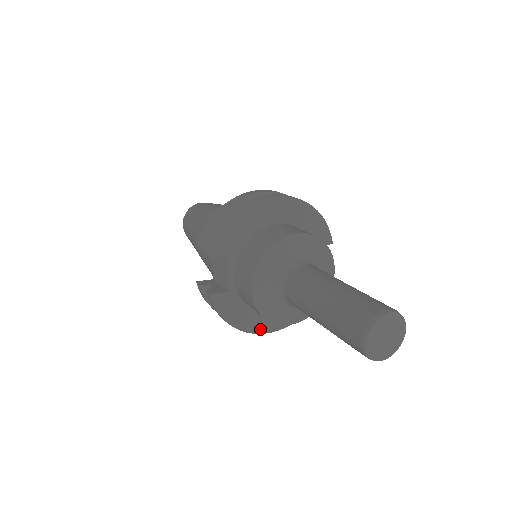
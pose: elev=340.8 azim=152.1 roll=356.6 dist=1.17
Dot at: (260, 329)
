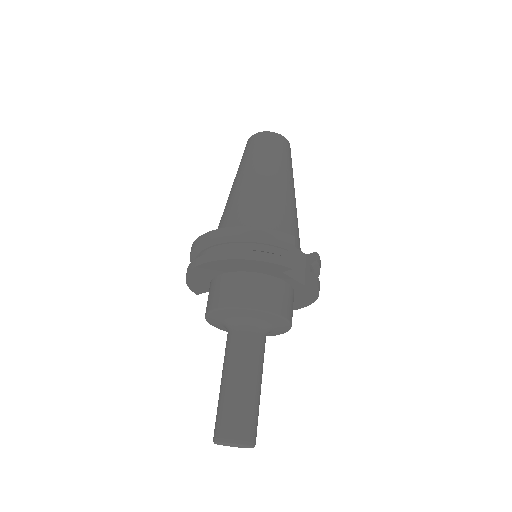
Dot at: occluded
